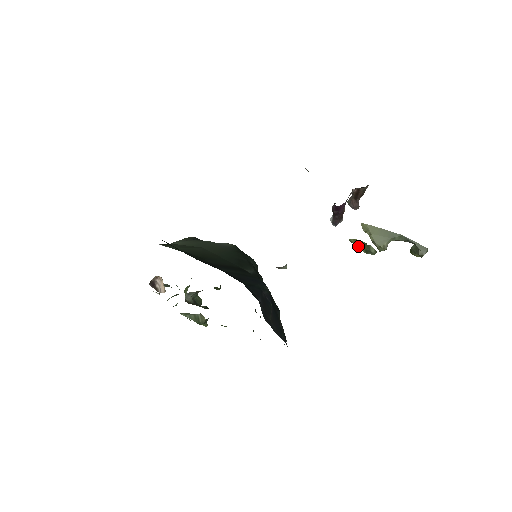
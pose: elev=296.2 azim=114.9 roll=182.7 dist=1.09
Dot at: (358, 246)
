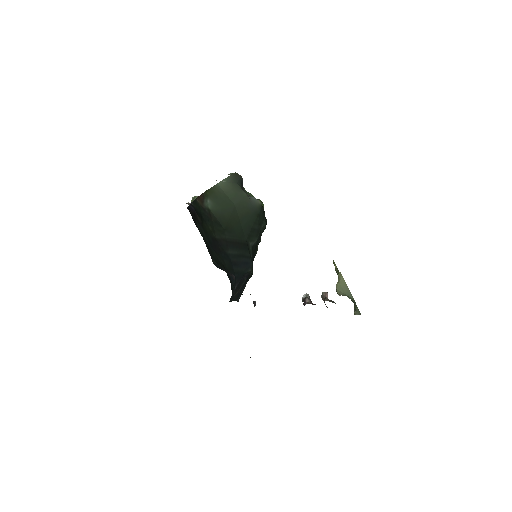
Dot at: occluded
